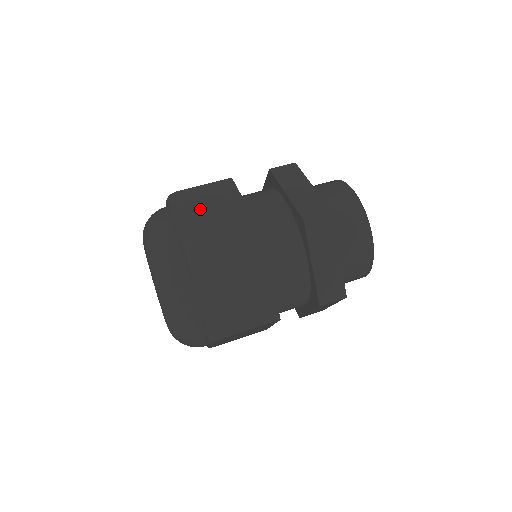
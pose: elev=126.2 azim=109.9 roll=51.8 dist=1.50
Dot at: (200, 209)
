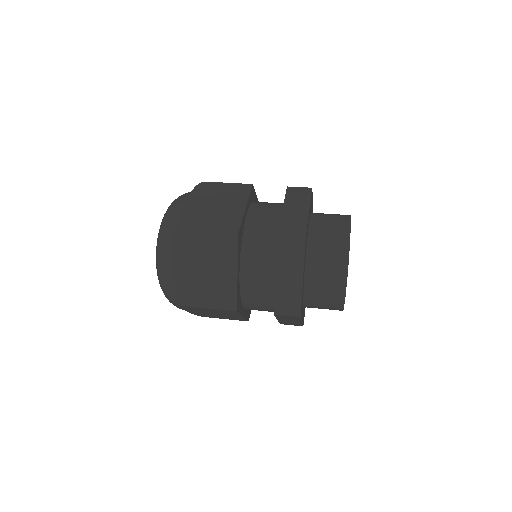
Dot at: occluded
